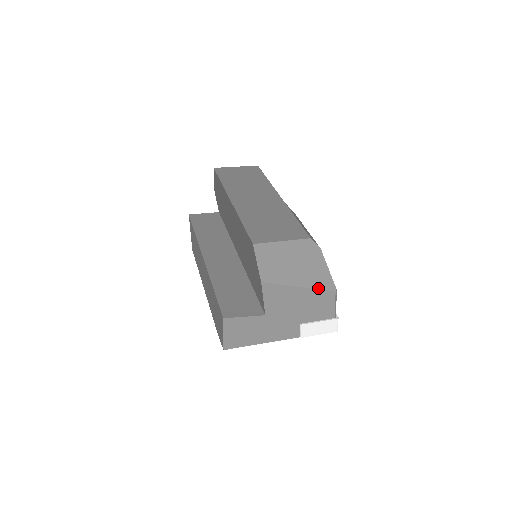
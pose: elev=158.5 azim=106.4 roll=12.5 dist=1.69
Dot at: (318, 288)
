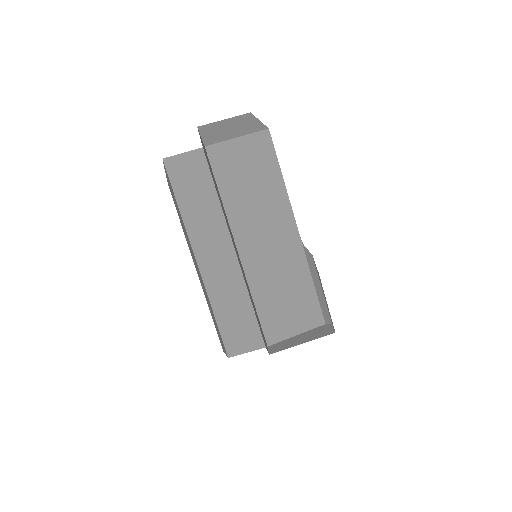
Dot at: occluded
